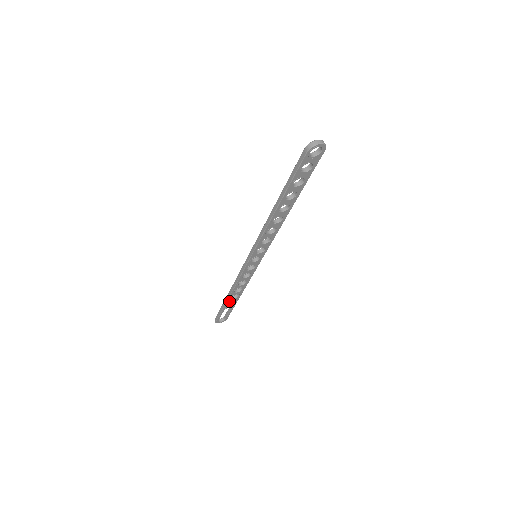
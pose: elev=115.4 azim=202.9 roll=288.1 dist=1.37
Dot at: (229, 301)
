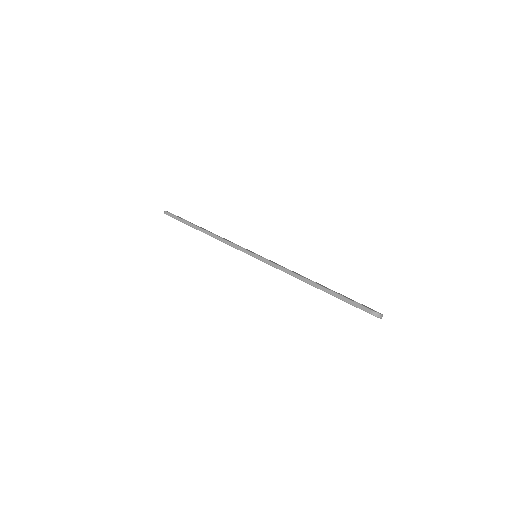
Dot at: (196, 228)
